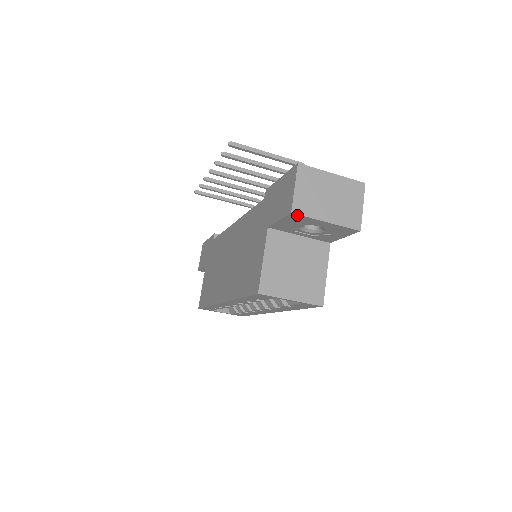
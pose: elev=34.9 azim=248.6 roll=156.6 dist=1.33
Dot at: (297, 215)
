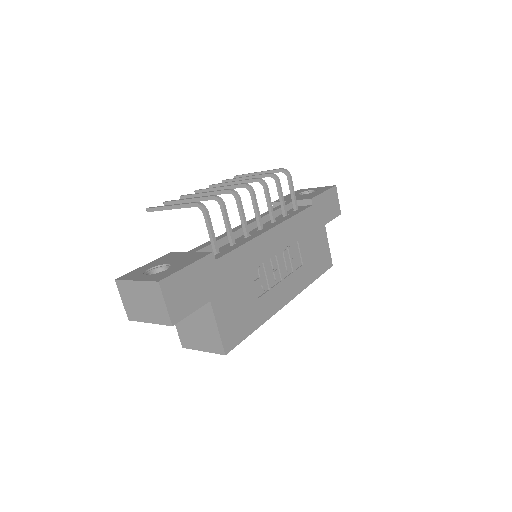
Dot at: (134, 320)
